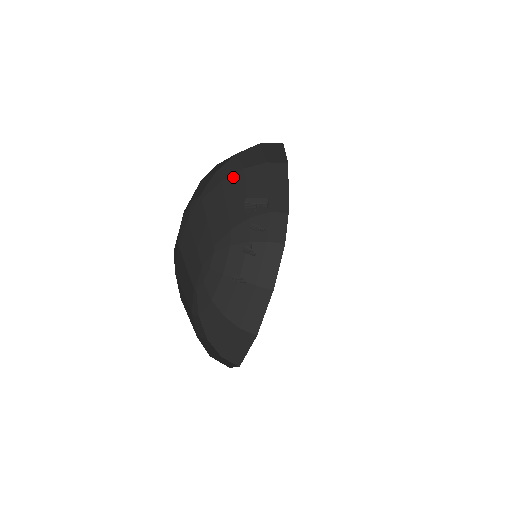
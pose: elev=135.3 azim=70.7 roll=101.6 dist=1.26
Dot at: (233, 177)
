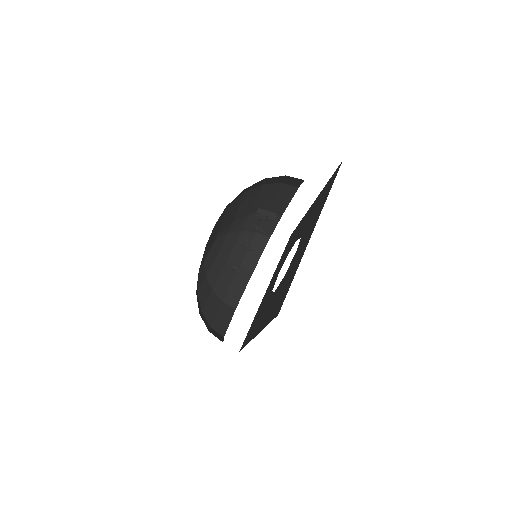
Dot at: (253, 190)
